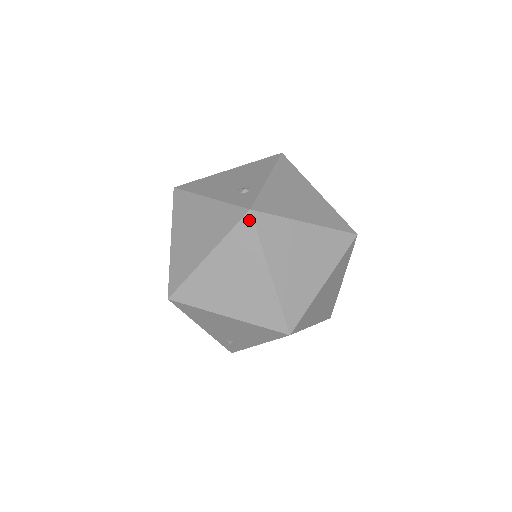
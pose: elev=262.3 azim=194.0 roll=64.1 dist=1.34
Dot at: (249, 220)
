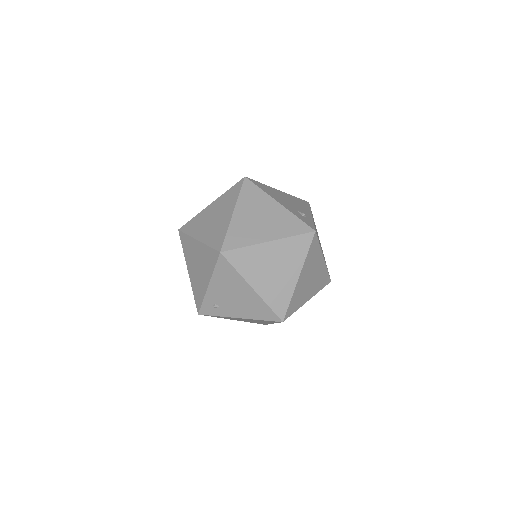
Dot at: (311, 237)
